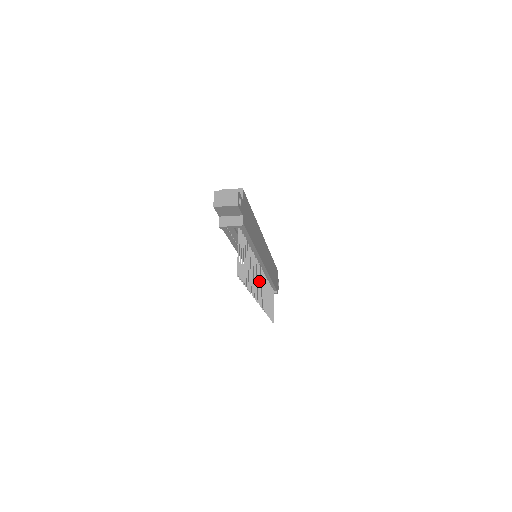
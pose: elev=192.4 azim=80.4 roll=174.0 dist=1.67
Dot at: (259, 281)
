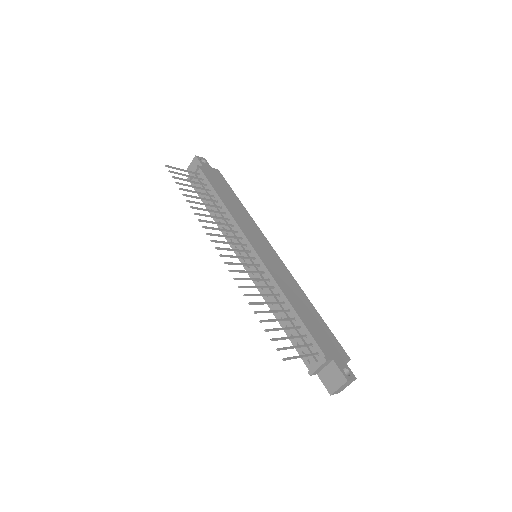
Dot at: (236, 250)
